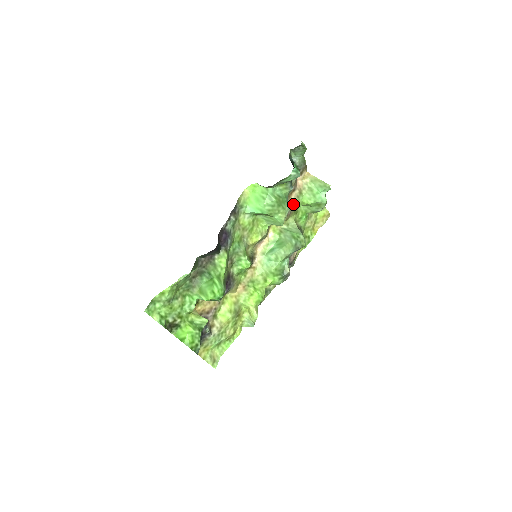
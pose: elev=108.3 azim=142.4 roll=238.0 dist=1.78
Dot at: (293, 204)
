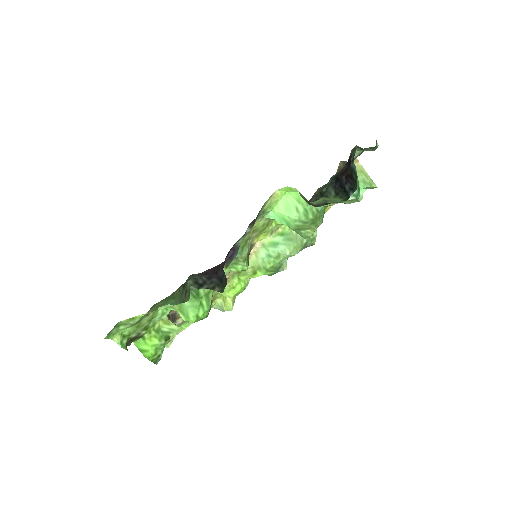
Dot at: occluded
